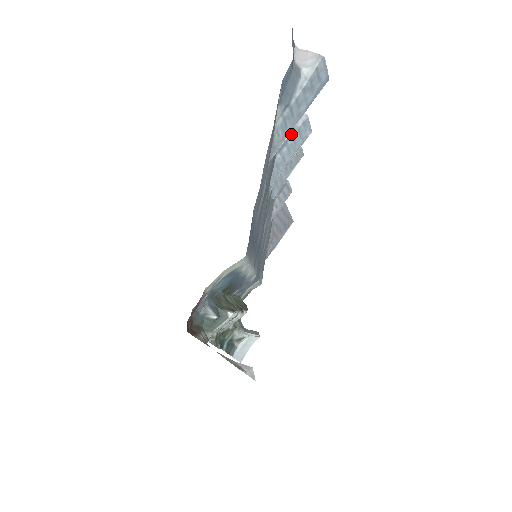
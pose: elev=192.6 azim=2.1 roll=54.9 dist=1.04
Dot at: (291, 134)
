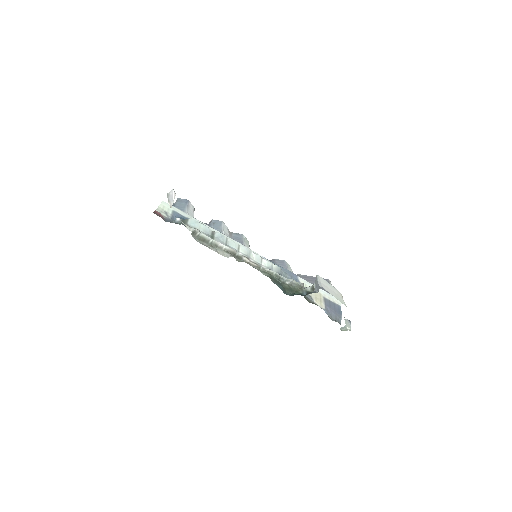
Dot at: (210, 224)
